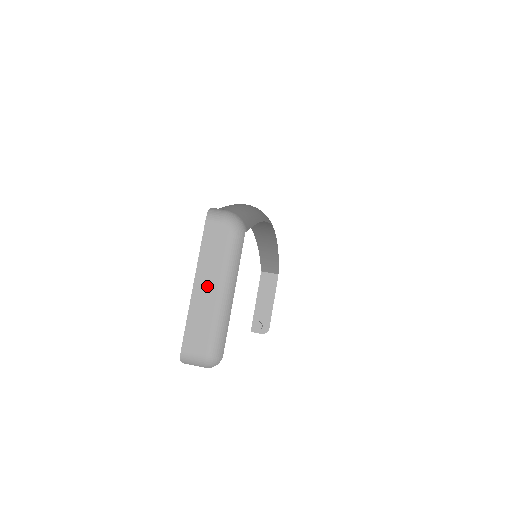
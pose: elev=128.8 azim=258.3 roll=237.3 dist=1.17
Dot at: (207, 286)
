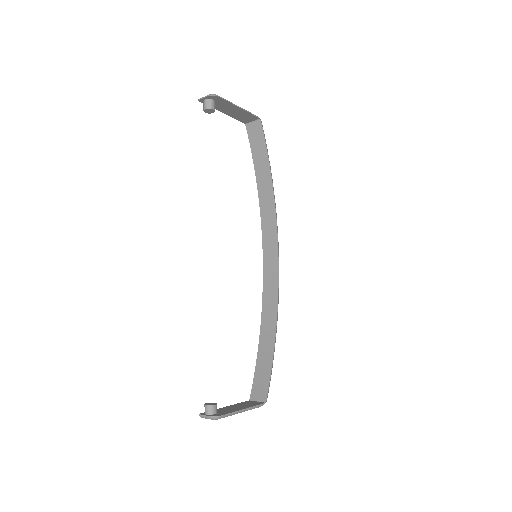
Dot at: occluded
